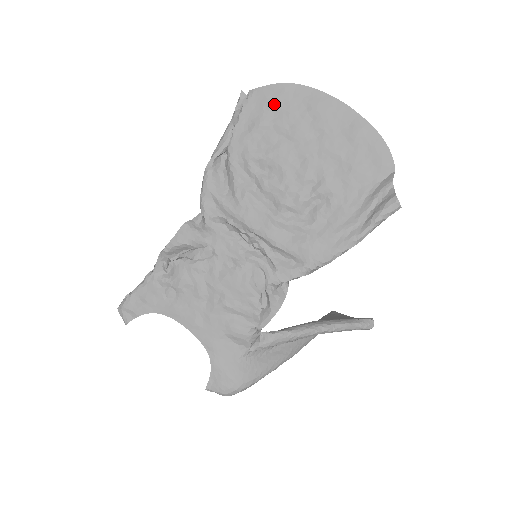
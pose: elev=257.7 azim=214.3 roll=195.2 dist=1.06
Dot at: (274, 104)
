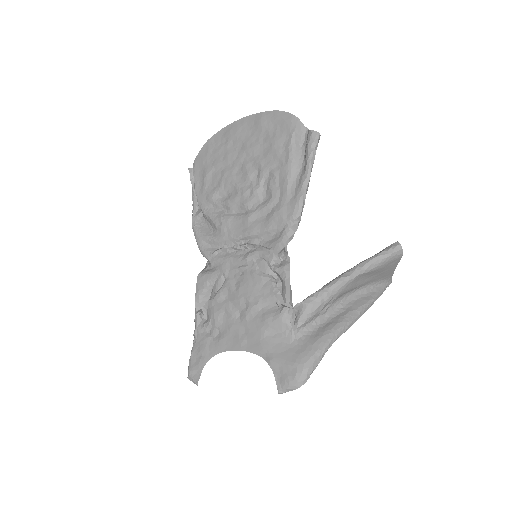
Dot at: (208, 157)
